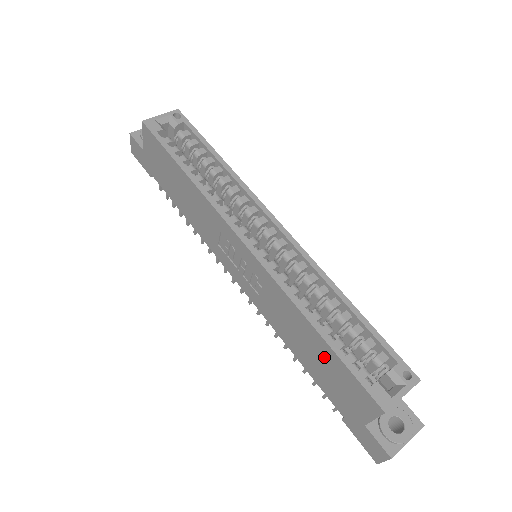
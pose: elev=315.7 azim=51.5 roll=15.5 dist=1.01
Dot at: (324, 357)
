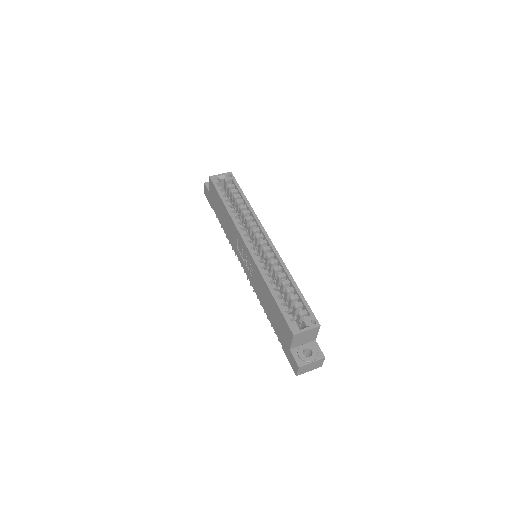
Dot at: (274, 308)
